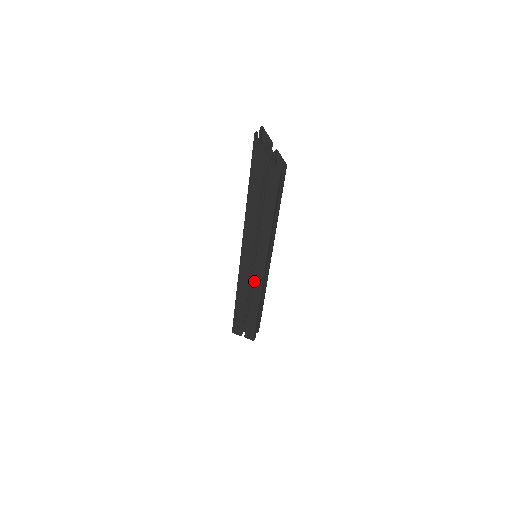
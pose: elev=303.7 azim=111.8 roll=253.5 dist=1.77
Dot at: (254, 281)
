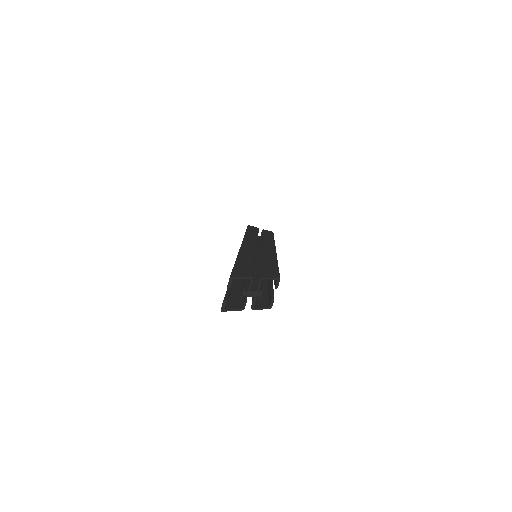
Dot at: occluded
